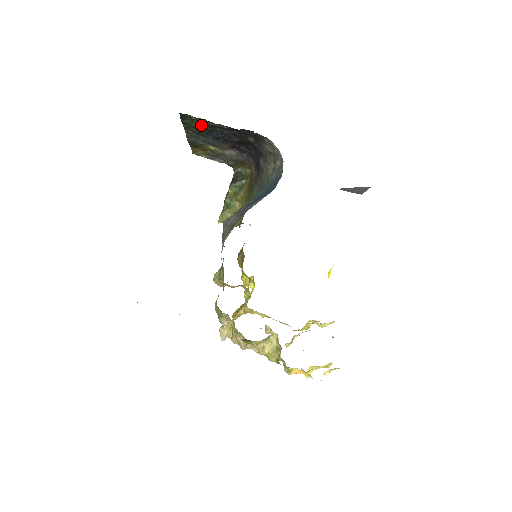
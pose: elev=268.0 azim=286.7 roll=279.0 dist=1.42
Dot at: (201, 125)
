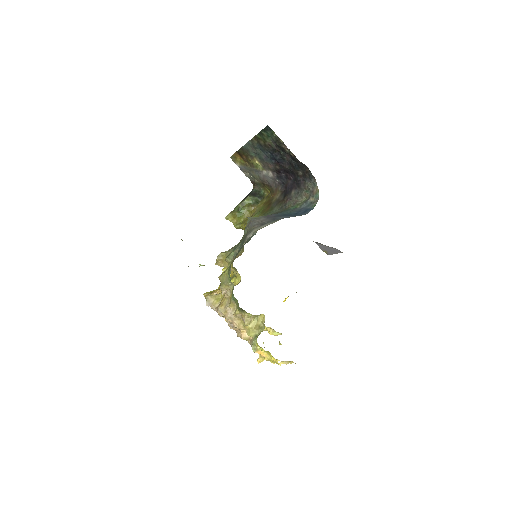
Dot at: (272, 142)
